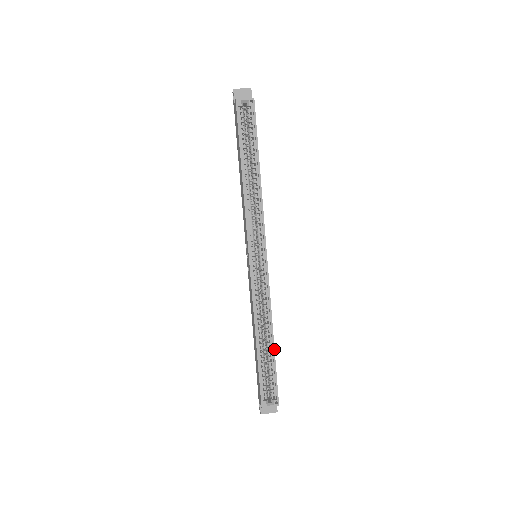
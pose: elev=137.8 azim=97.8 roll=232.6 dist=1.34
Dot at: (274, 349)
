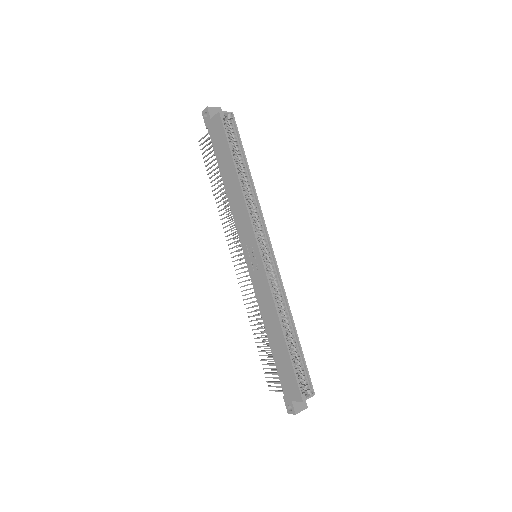
Dot at: (298, 338)
